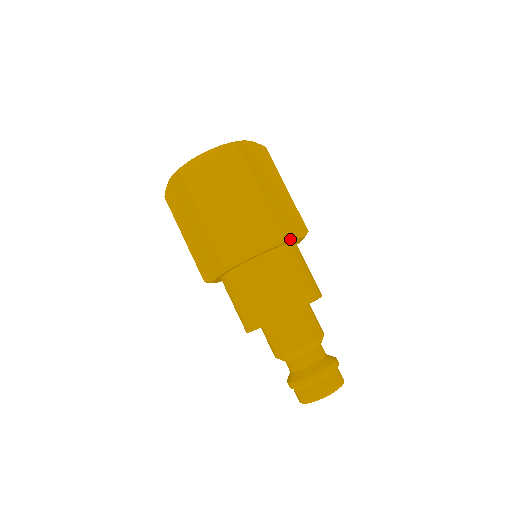
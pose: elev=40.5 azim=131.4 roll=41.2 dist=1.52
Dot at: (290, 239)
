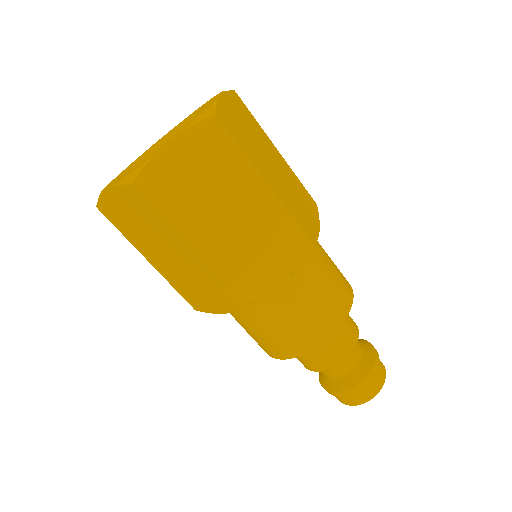
Dot at: (317, 239)
